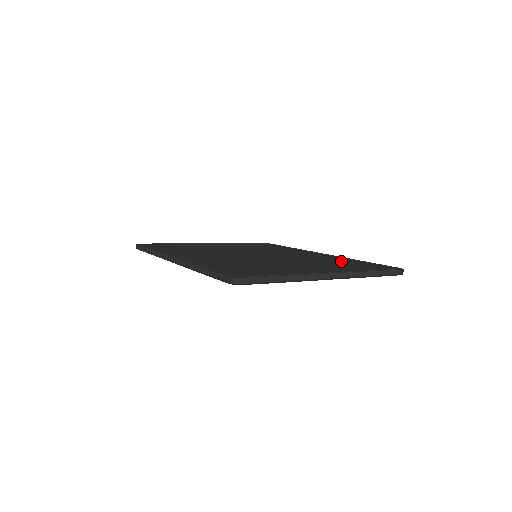
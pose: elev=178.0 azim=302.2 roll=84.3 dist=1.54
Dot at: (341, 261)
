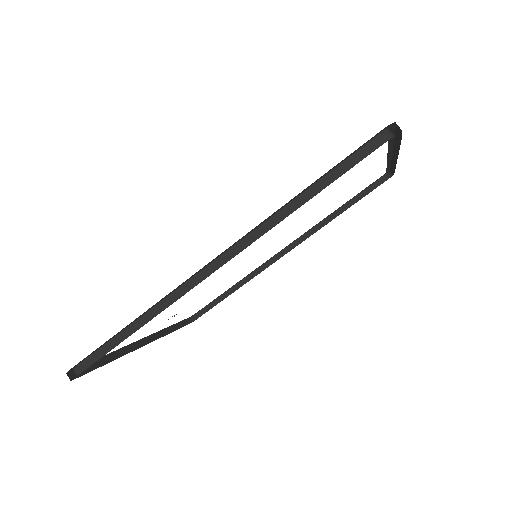
Dot at: occluded
